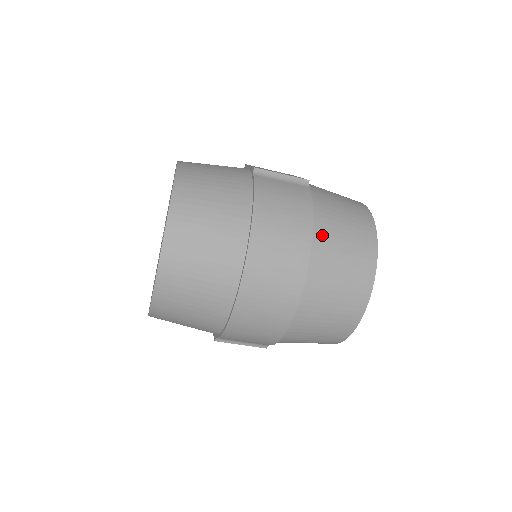
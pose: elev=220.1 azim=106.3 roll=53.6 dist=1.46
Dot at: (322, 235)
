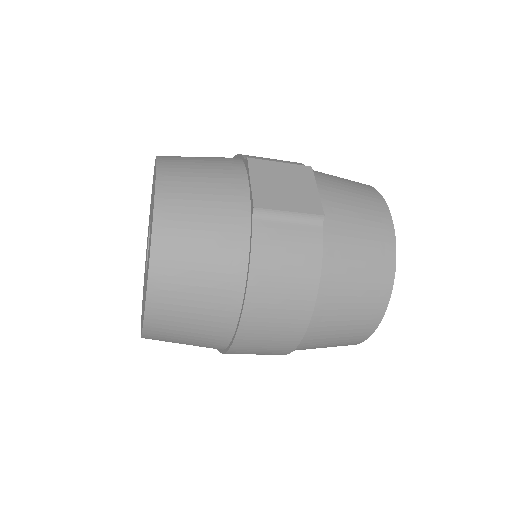
Dot at: (327, 296)
